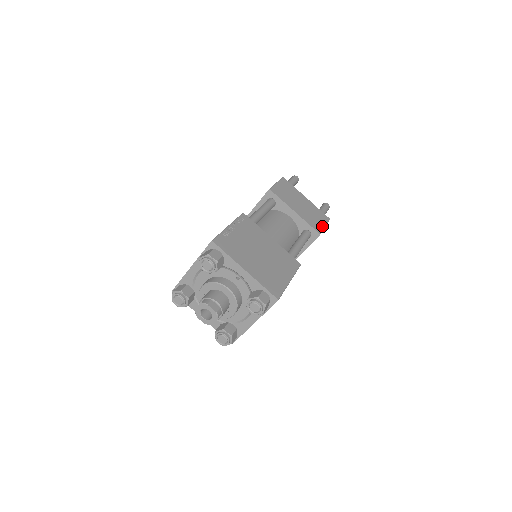
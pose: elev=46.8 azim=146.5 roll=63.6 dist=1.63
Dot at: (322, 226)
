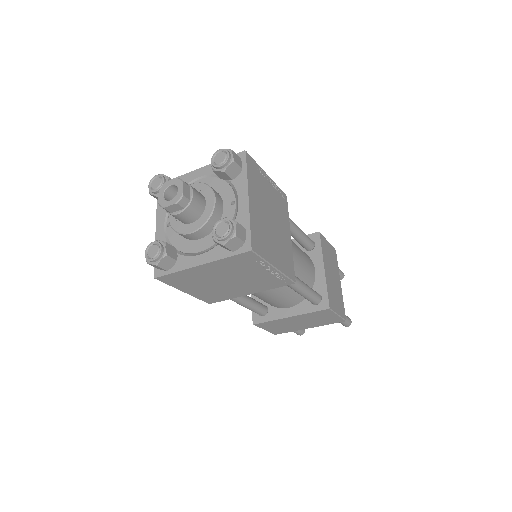
Dot at: (336, 310)
